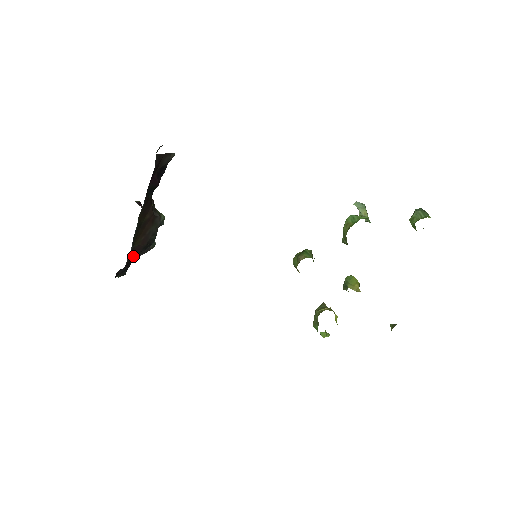
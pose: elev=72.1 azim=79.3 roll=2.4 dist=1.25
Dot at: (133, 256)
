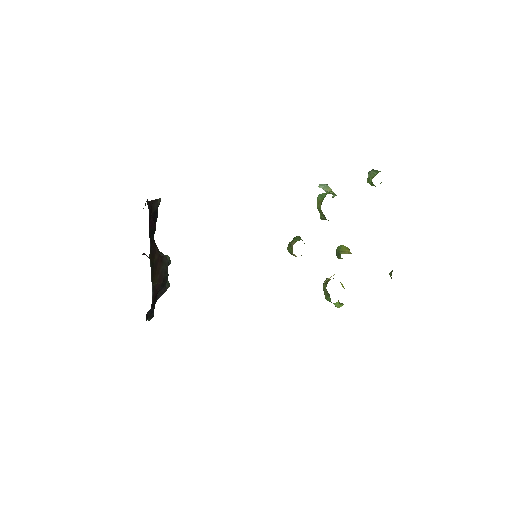
Dot at: (155, 294)
